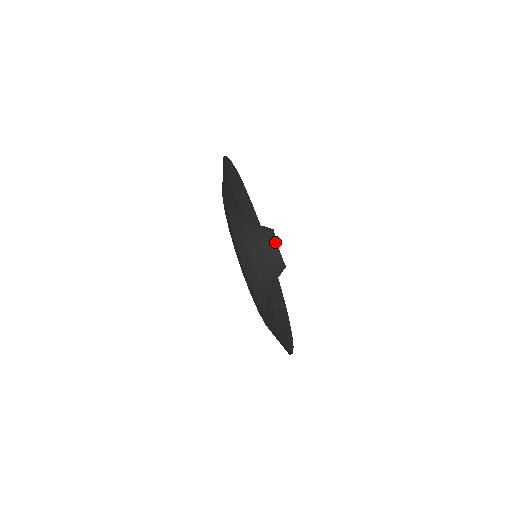
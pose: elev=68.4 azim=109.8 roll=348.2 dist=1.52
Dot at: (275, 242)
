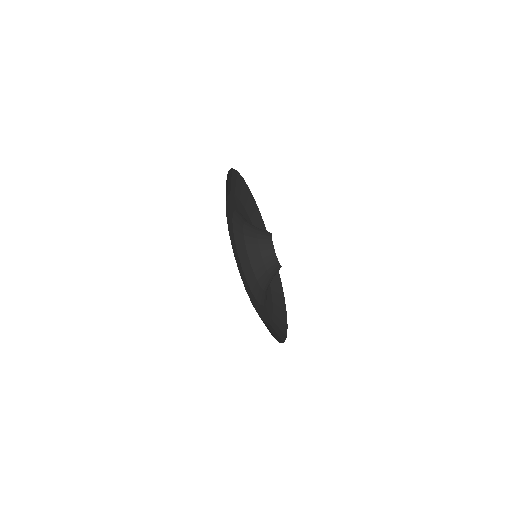
Dot at: (271, 240)
